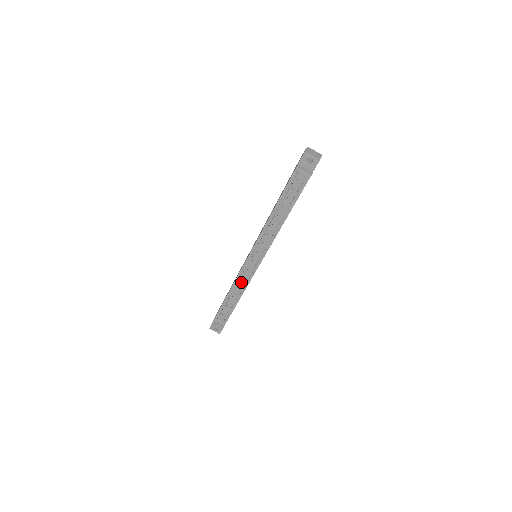
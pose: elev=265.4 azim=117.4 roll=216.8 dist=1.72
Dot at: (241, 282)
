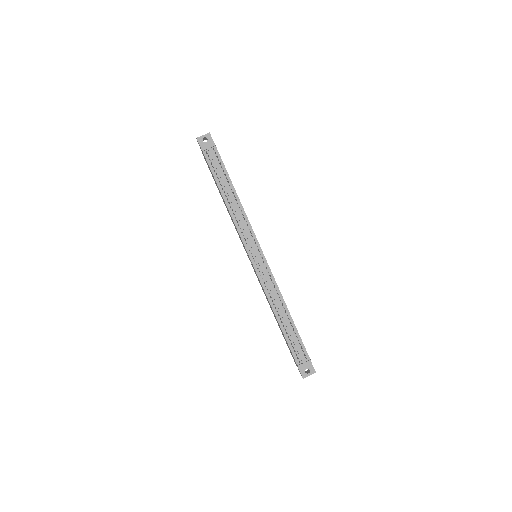
Dot at: (269, 286)
